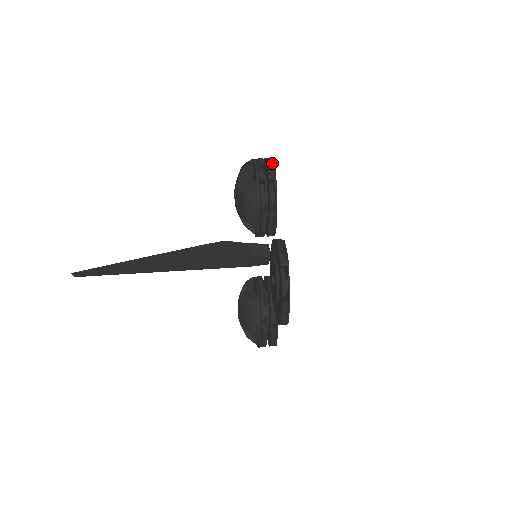
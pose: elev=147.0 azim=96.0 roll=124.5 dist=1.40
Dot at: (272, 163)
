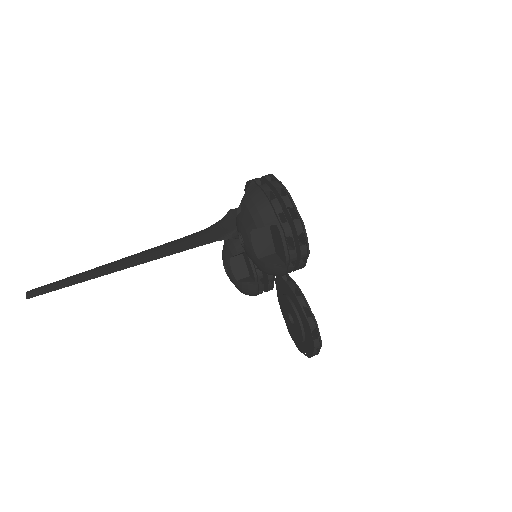
Dot at: (302, 230)
